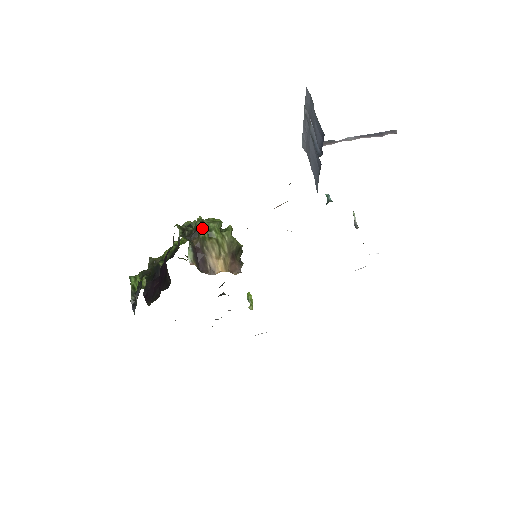
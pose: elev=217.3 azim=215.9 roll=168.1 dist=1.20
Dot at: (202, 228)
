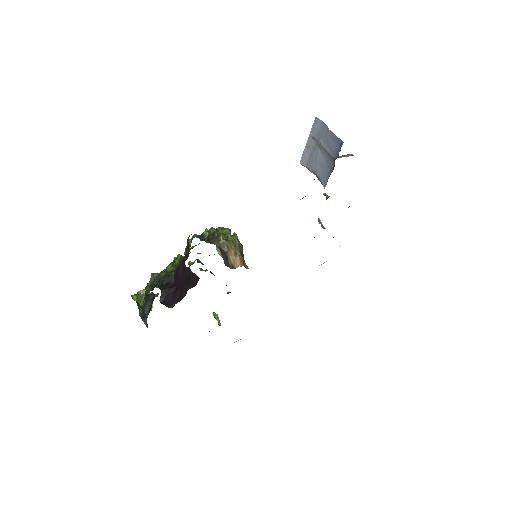
Dot at: (218, 233)
